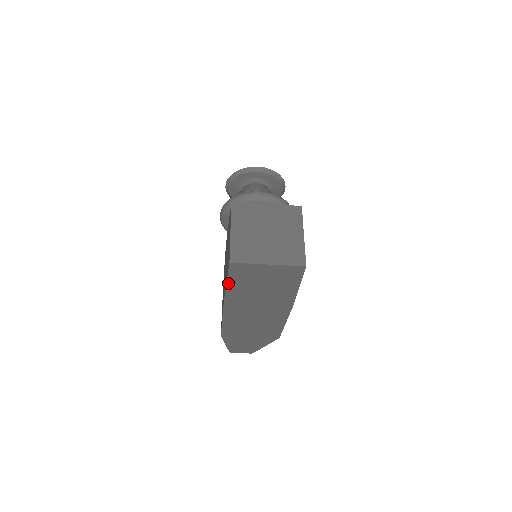
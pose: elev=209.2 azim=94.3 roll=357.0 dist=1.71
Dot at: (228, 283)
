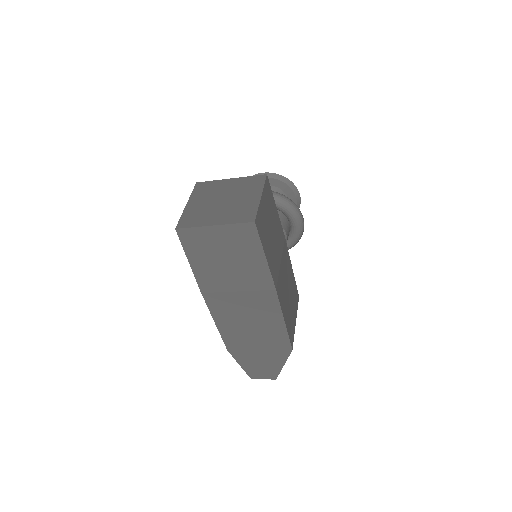
Dot at: (190, 261)
